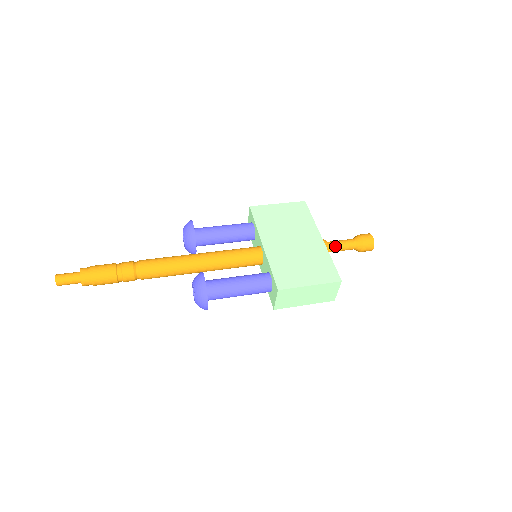
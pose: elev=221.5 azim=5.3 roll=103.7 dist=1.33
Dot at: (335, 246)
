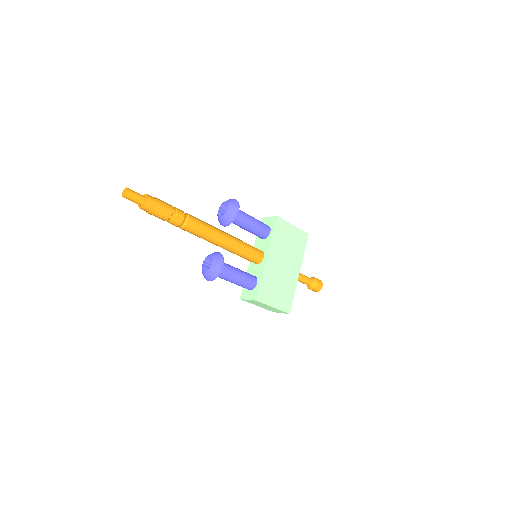
Dot at: (300, 279)
